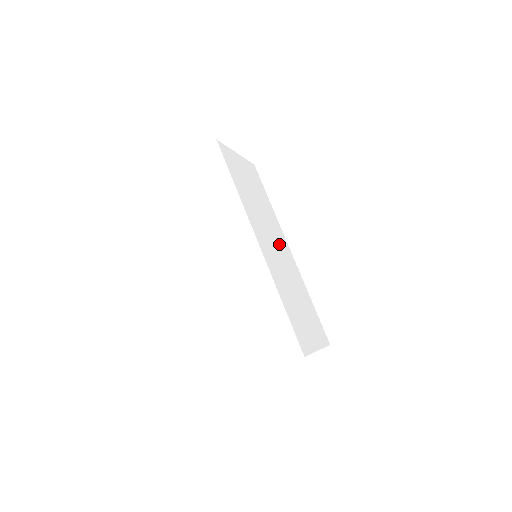
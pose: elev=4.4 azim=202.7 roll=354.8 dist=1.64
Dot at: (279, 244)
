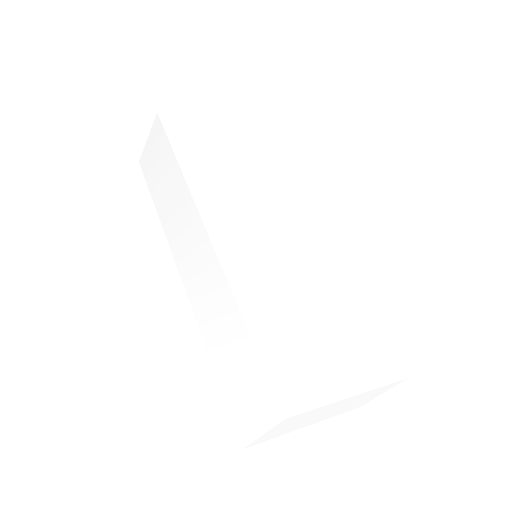
Dot at: (287, 229)
